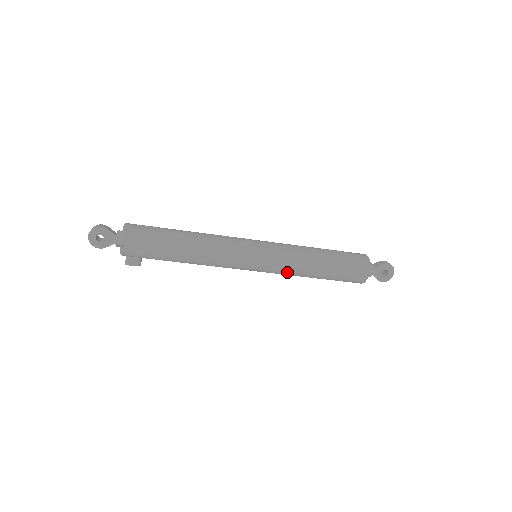
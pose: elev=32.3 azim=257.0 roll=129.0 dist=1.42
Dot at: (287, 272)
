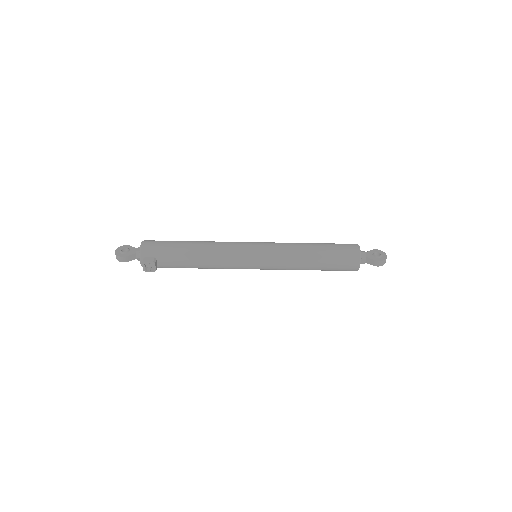
Dot at: (284, 253)
